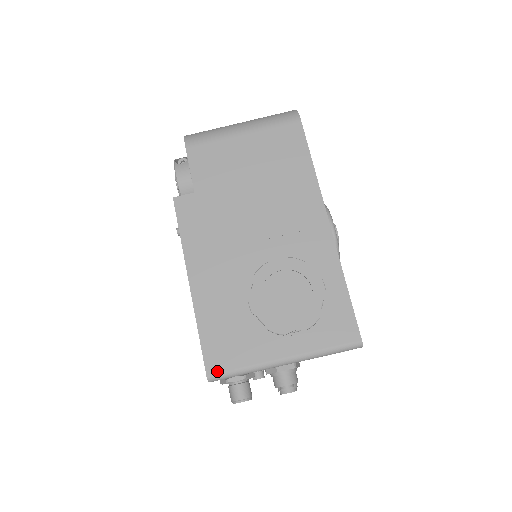
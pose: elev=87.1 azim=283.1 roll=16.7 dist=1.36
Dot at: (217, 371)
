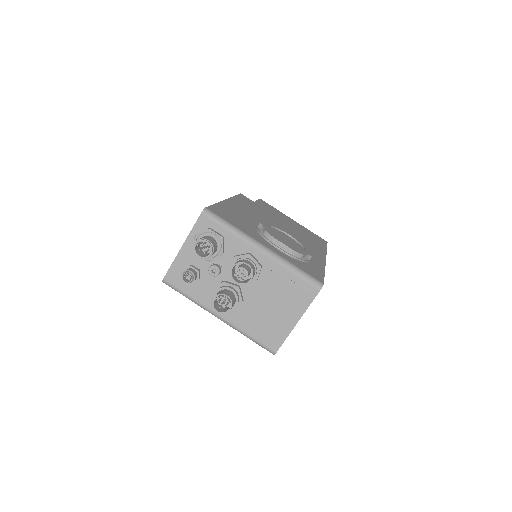
Dot at: (215, 212)
